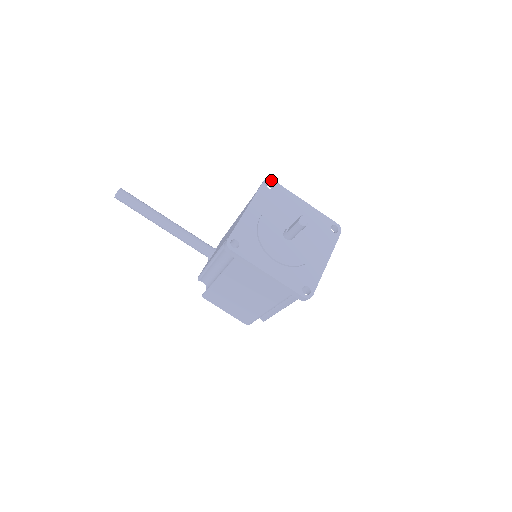
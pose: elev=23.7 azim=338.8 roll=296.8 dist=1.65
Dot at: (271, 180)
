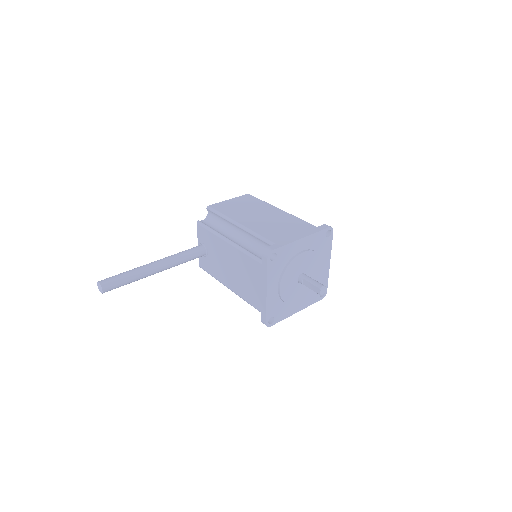
Dot at: (272, 252)
